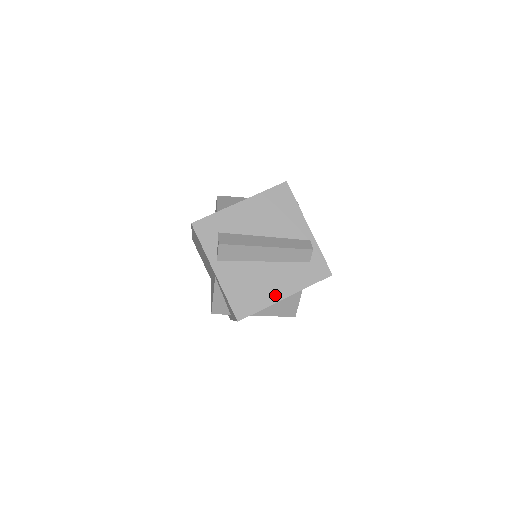
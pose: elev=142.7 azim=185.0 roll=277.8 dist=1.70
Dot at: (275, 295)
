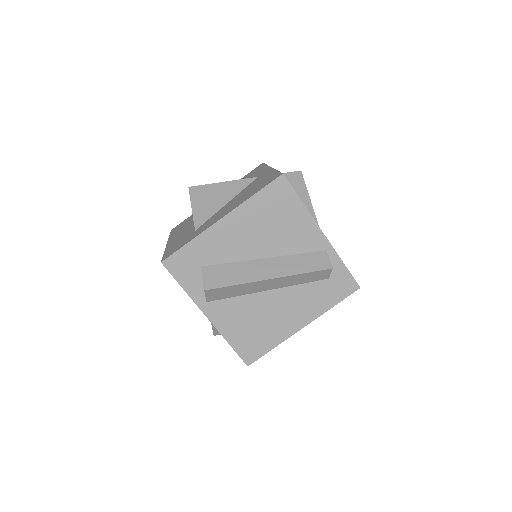
Dot at: (289, 327)
